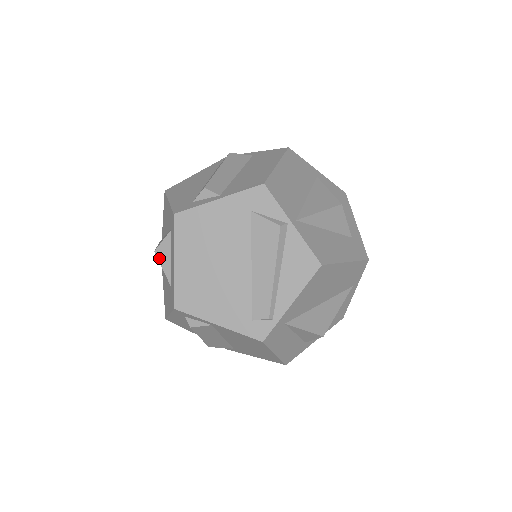
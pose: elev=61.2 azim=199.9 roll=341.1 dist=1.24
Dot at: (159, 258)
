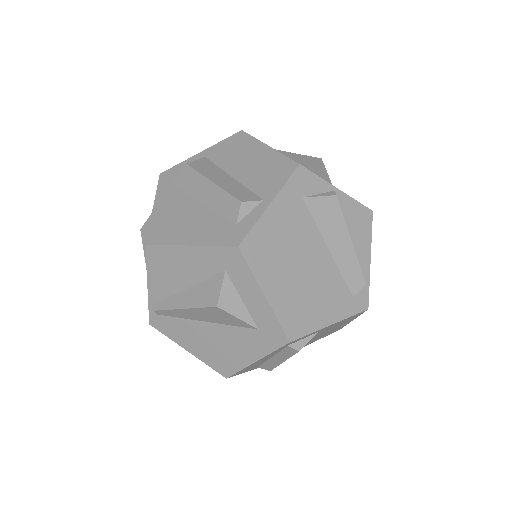
Dot at: (227, 310)
